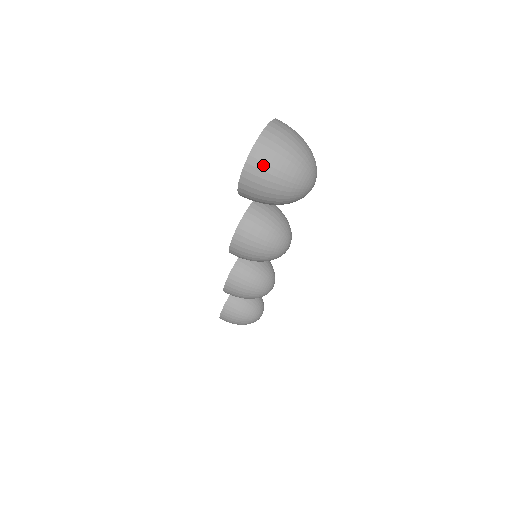
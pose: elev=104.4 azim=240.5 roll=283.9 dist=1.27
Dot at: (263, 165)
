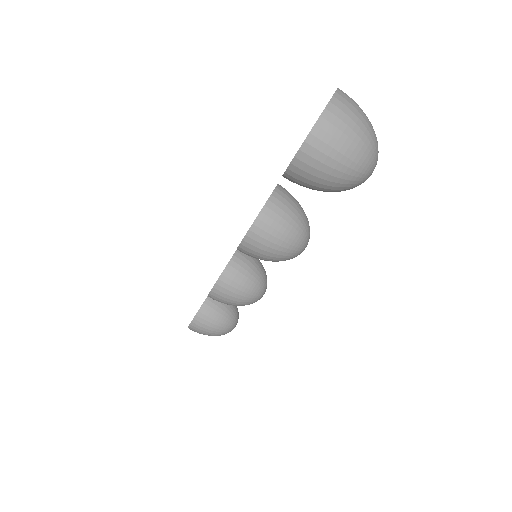
Dot at: (331, 138)
